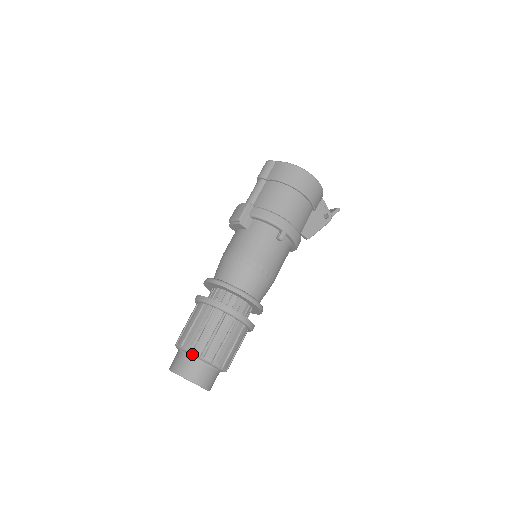
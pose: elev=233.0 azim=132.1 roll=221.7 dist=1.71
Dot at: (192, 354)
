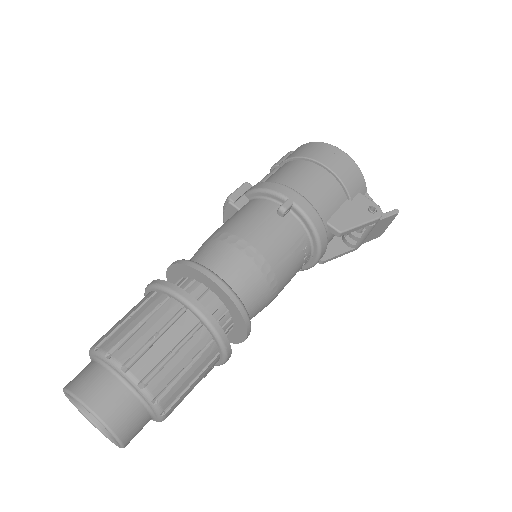
Dot at: (96, 354)
